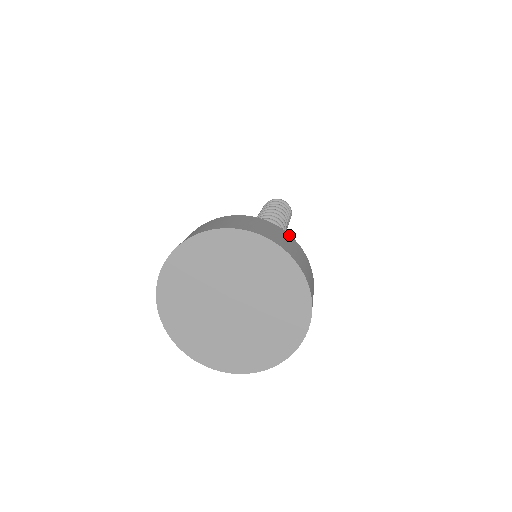
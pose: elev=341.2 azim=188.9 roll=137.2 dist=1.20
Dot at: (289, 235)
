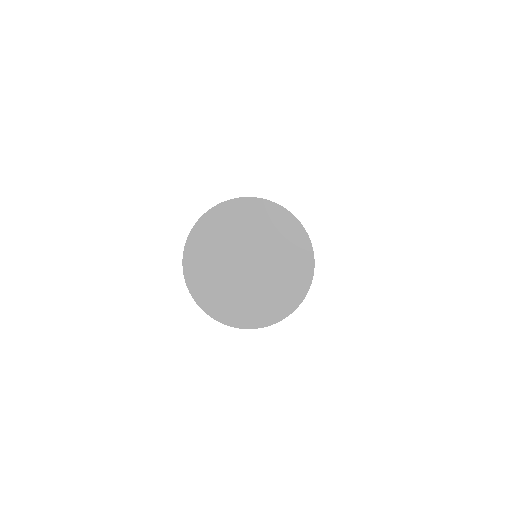
Dot at: occluded
